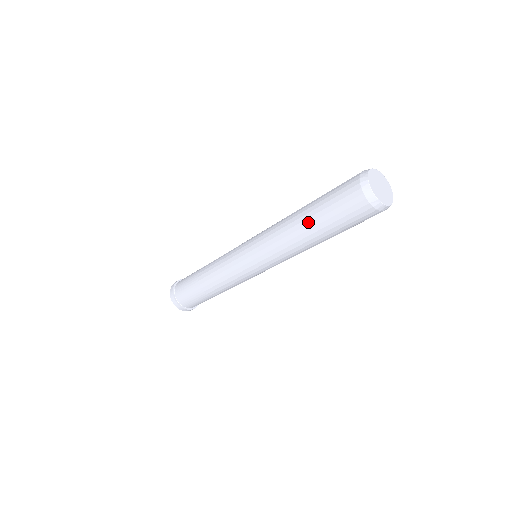
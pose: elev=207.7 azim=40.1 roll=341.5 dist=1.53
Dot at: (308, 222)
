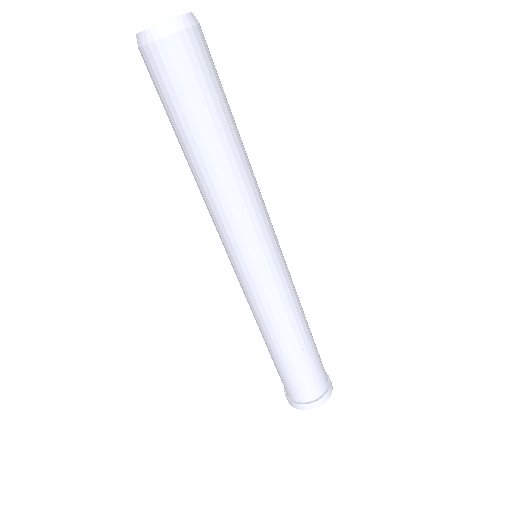
Dot at: (181, 147)
